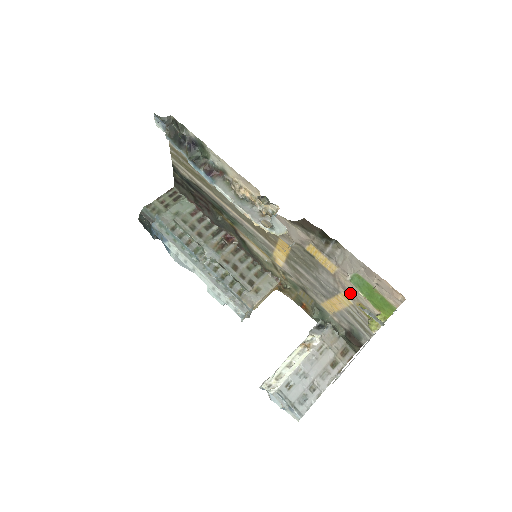
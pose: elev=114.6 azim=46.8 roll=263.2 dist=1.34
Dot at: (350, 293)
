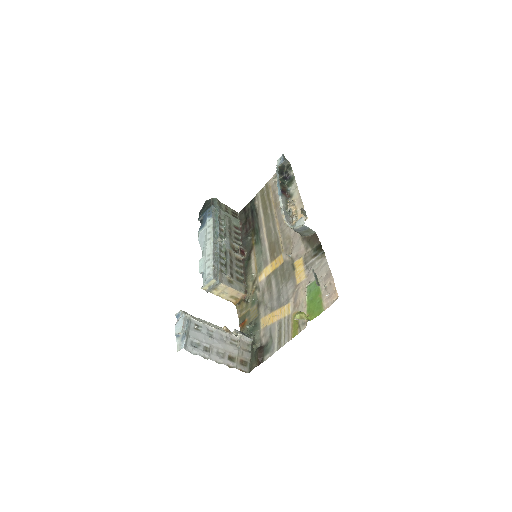
Dot at: (297, 302)
